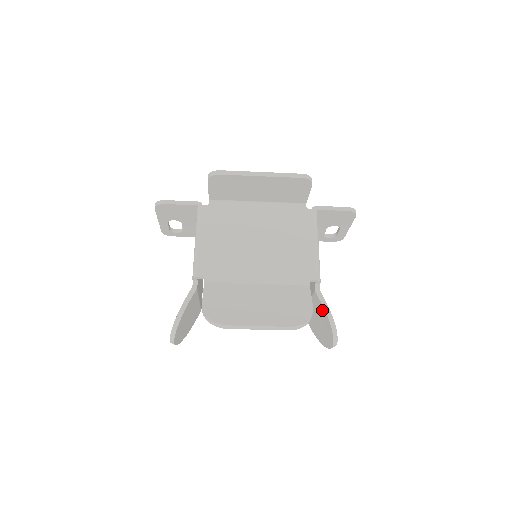
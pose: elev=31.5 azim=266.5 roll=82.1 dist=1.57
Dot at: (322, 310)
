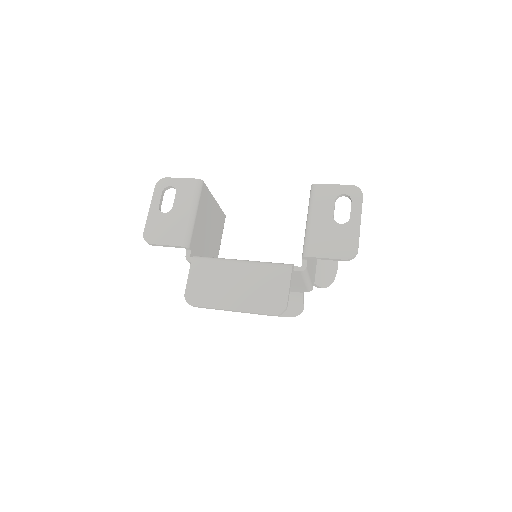
Dot at: occluded
